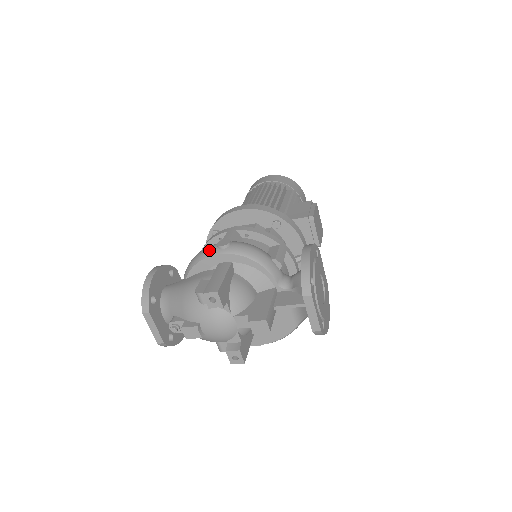
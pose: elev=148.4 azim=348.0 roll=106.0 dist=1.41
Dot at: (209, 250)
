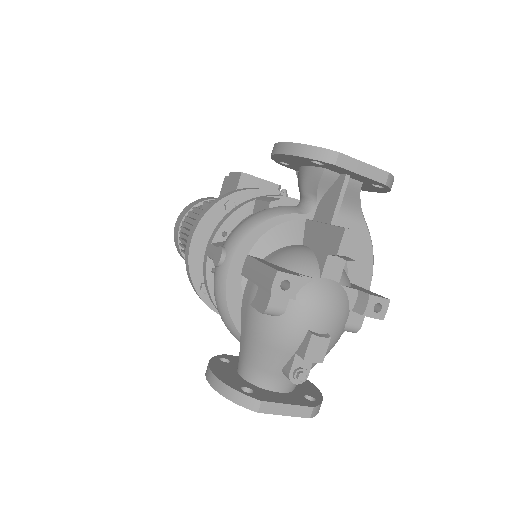
Dot at: (218, 280)
